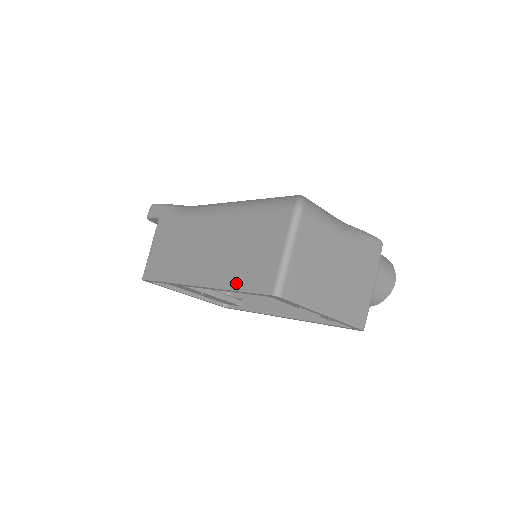
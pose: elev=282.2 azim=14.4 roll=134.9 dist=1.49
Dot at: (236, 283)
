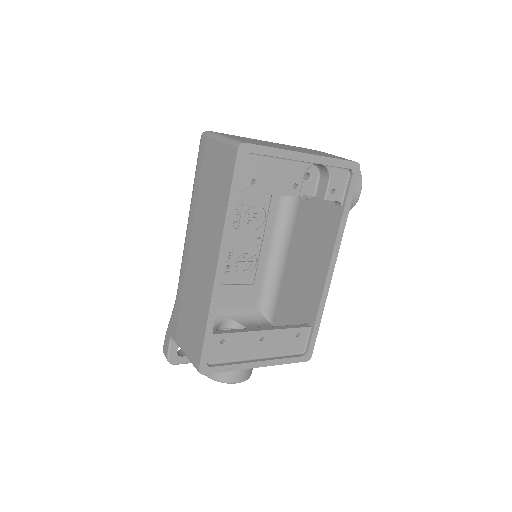
Dot at: (224, 201)
